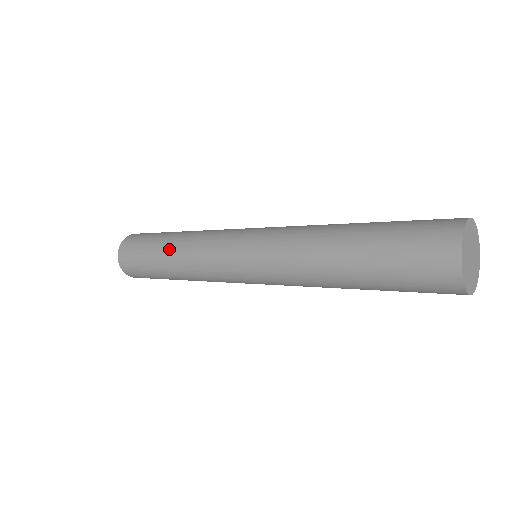
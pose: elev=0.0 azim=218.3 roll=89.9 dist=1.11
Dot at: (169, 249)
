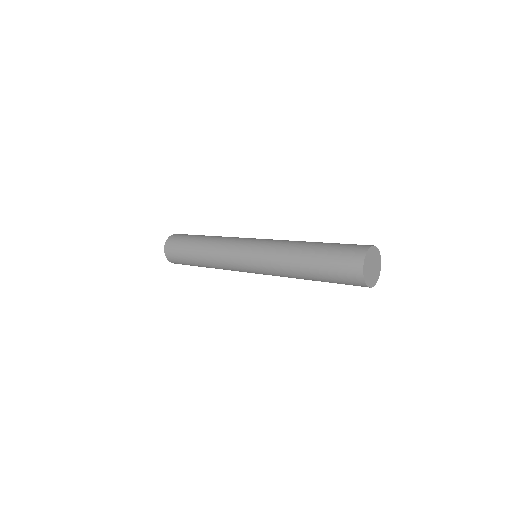
Dot at: (201, 247)
